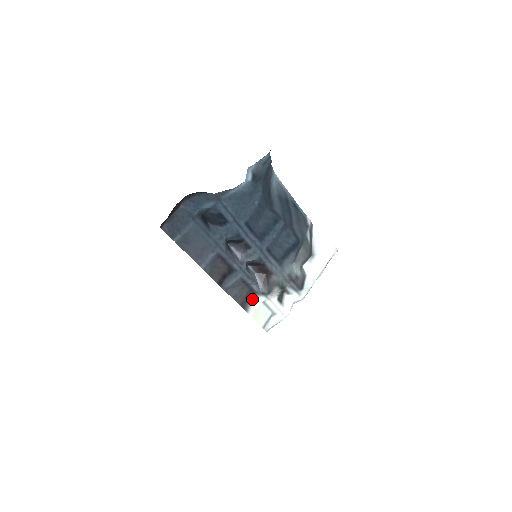
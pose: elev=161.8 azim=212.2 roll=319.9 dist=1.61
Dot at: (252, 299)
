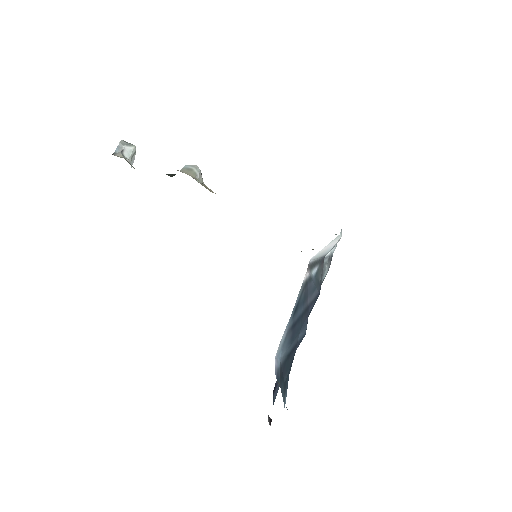
Dot at: occluded
